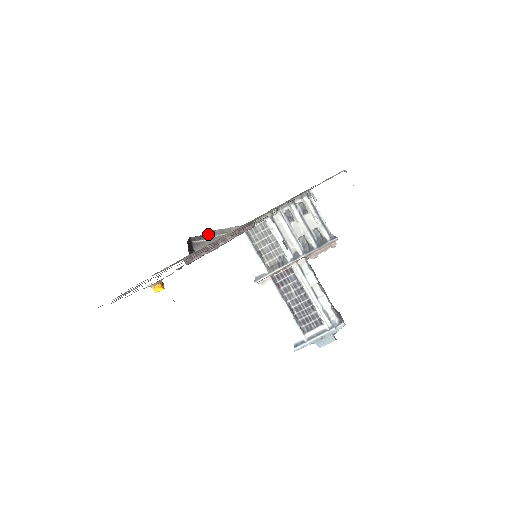
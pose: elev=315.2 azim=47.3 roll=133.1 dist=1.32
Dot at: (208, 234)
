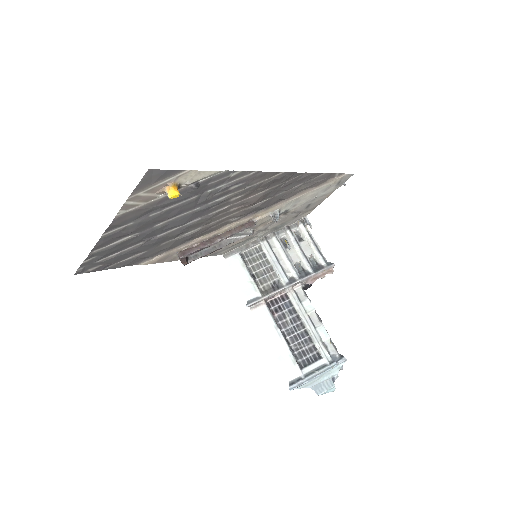
Dot at: occluded
